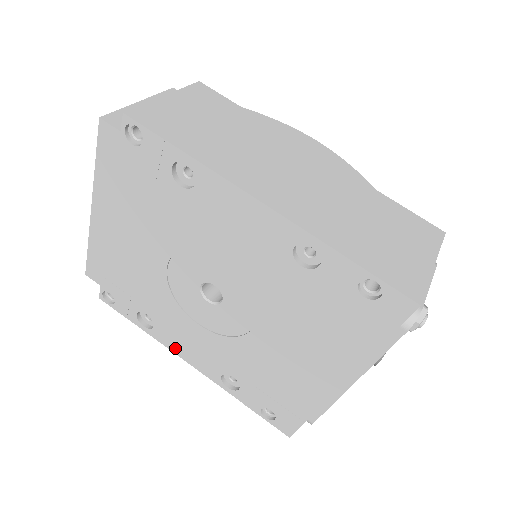
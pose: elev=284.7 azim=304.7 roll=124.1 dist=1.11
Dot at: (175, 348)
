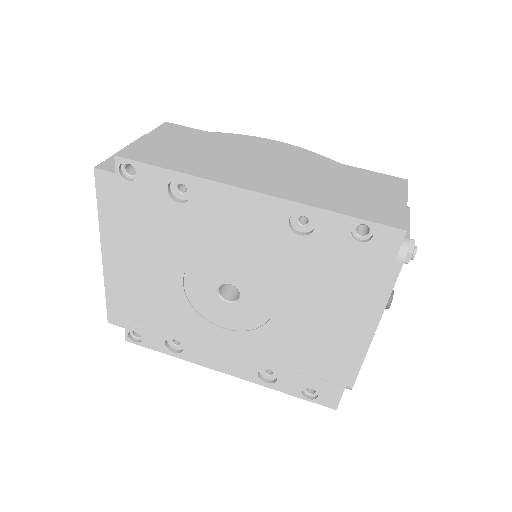
Dot at: (208, 363)
